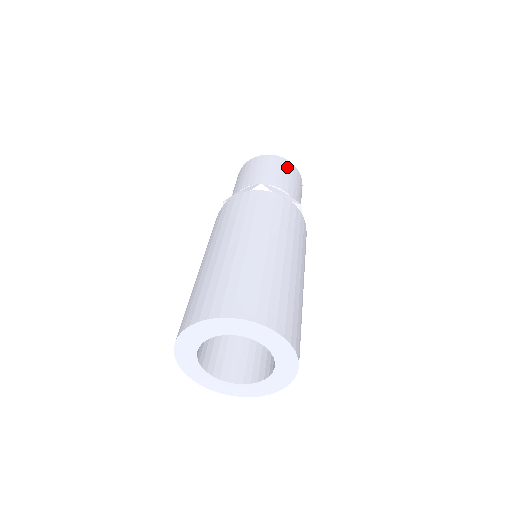
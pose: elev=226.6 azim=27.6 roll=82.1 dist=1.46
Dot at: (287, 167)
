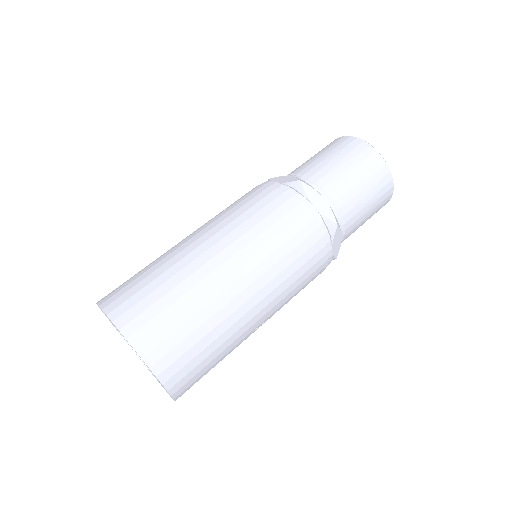
Dot at: (369, 166)
